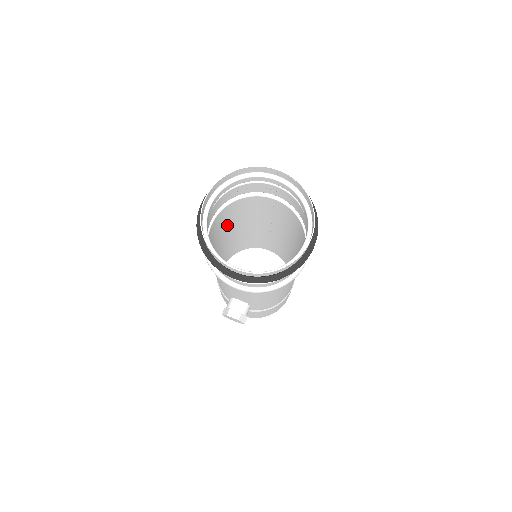
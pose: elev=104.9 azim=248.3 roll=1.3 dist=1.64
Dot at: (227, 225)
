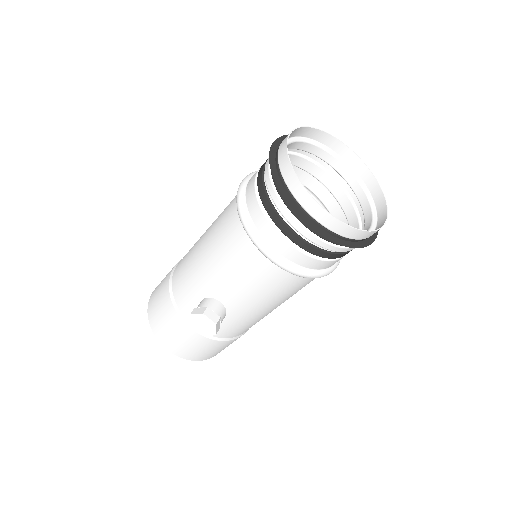
Dot at: occluded
